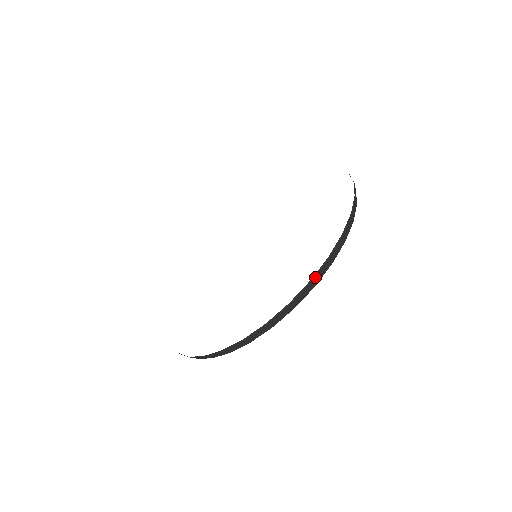
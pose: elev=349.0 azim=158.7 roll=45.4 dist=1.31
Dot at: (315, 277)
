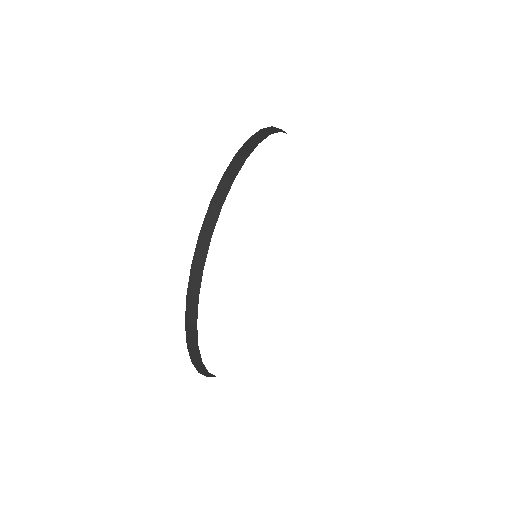
Dot at: (228, 171)
